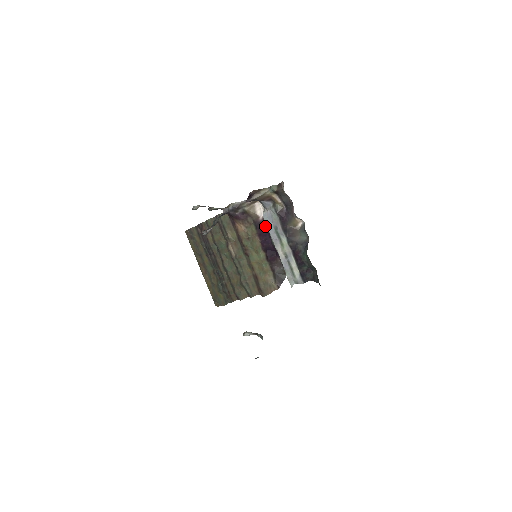
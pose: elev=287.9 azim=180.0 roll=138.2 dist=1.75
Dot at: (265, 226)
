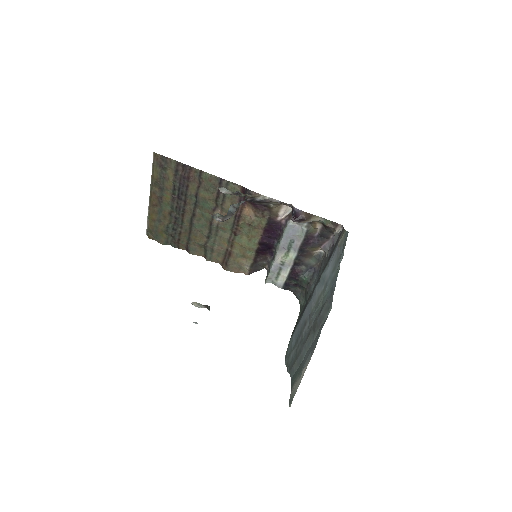
Dot at: (278, 227)
